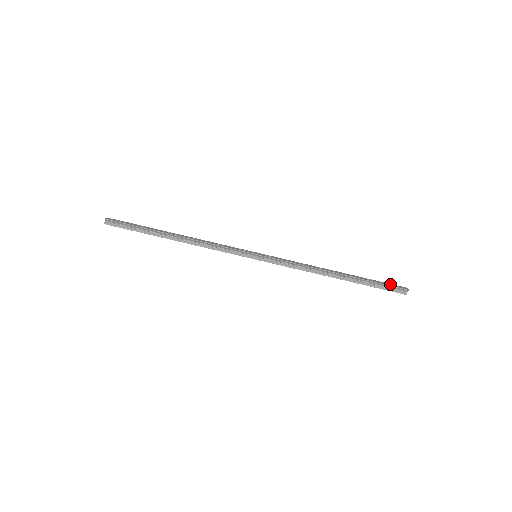
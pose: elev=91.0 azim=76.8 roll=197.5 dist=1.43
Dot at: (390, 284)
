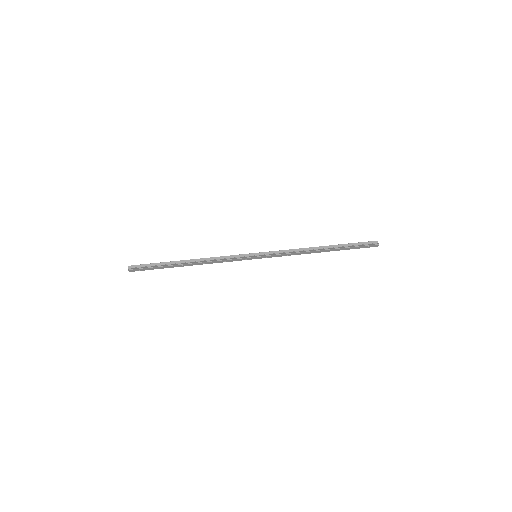
Dot at: (363, 243)
